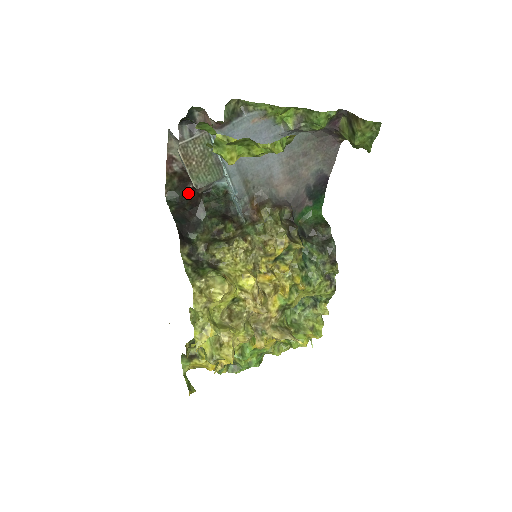
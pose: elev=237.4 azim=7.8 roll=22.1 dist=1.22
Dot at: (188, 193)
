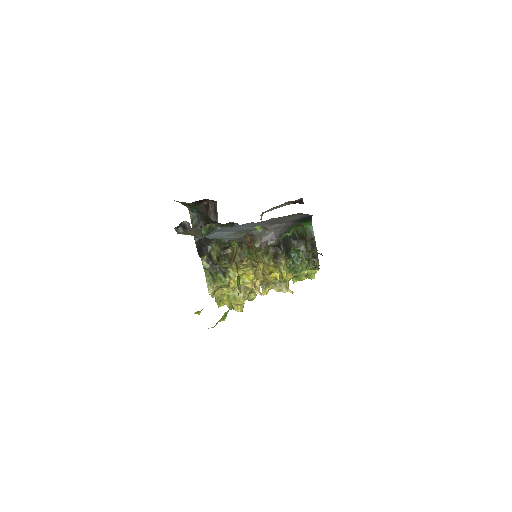
Dot at: (204, 207)
